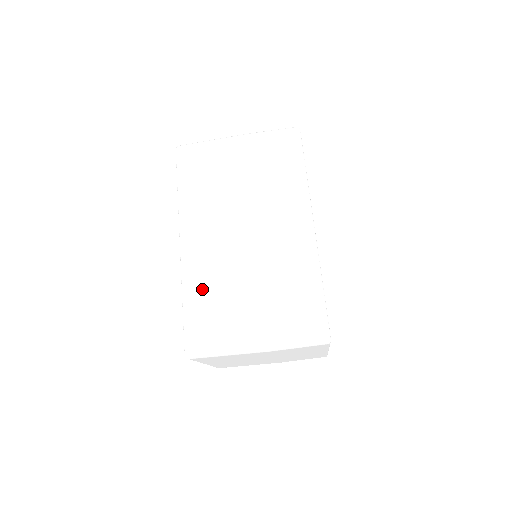
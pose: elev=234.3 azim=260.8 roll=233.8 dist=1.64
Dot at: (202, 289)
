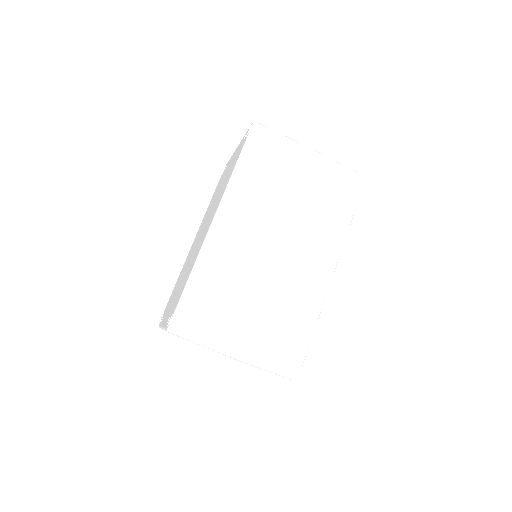
Dot at: (213, 276)
